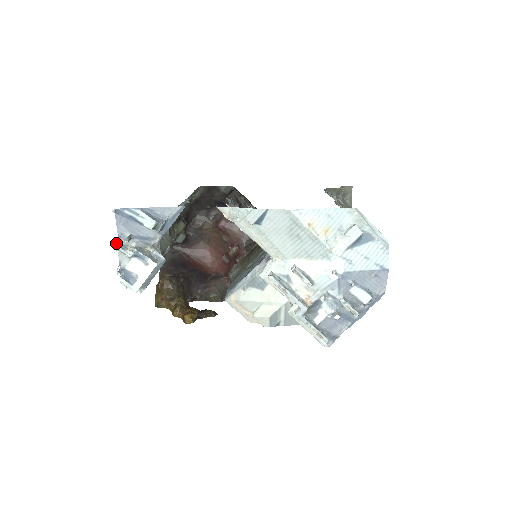
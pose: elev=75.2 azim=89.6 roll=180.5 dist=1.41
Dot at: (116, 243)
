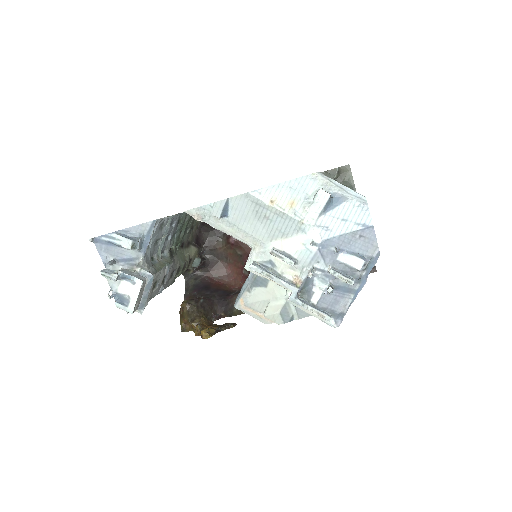
Dot at: (102, 270)
